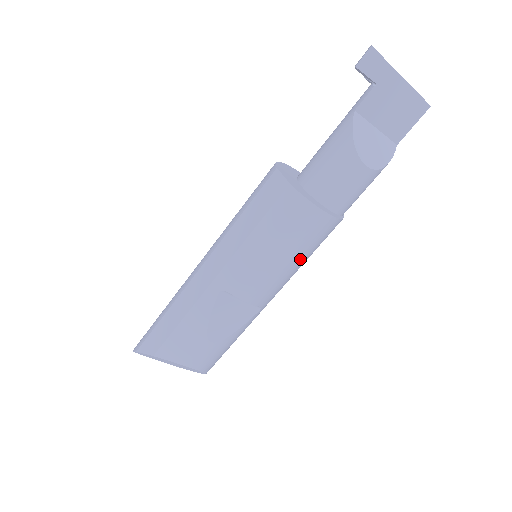
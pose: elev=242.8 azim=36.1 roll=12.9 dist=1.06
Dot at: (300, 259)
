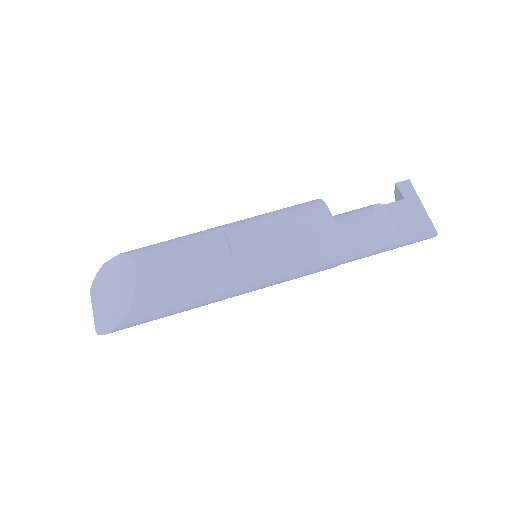
Dot at: (291, 243)
